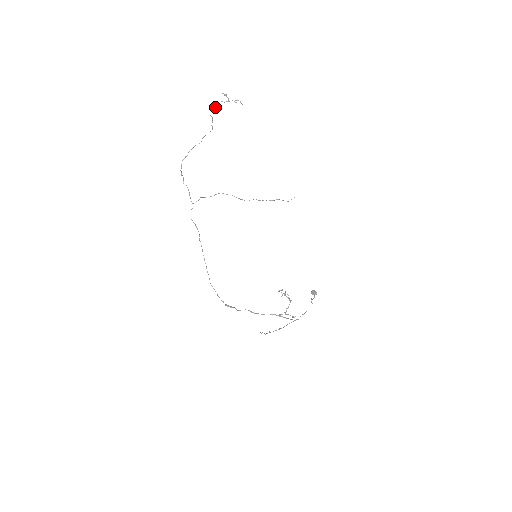
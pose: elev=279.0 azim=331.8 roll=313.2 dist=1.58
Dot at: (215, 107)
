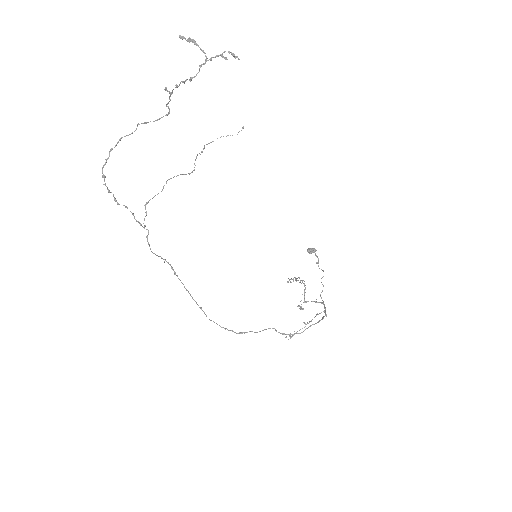
Dot at: (186, 80)
